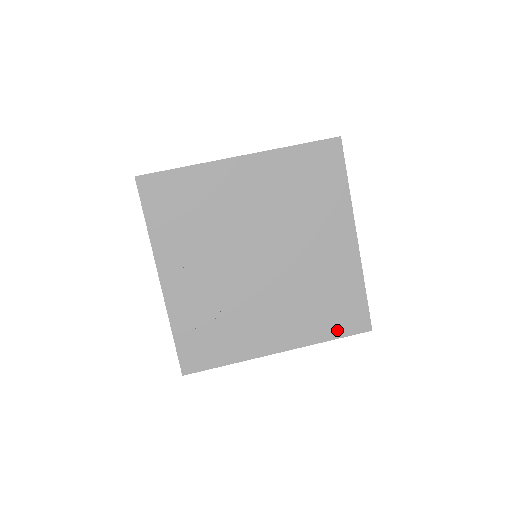
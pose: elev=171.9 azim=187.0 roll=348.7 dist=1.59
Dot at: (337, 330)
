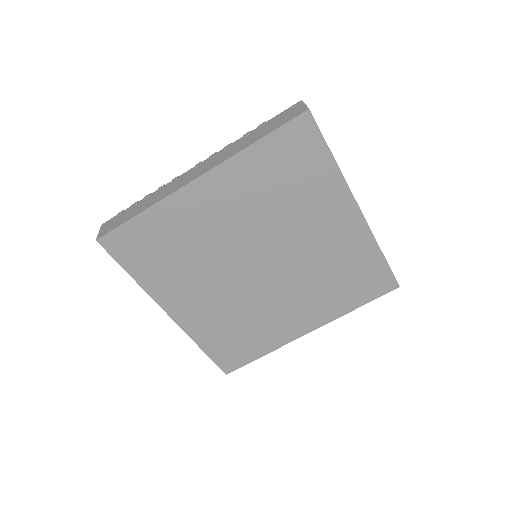
Dot at: (362, 298)
